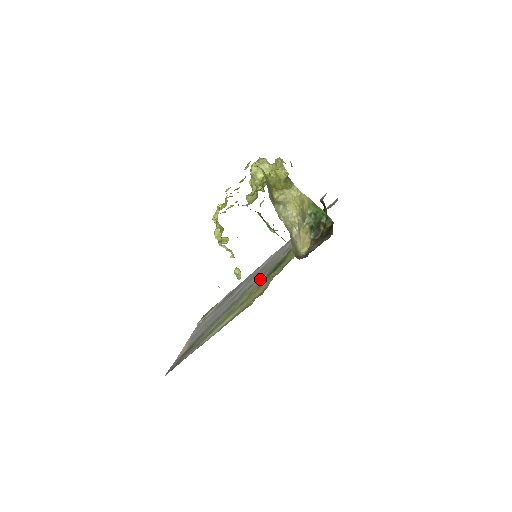
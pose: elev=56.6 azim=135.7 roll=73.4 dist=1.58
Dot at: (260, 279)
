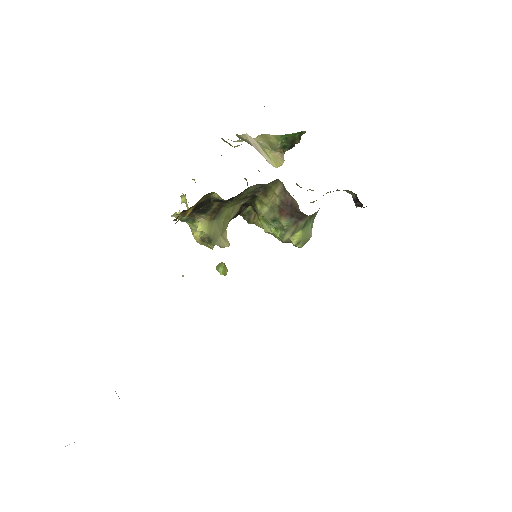
Dot at: occluded
